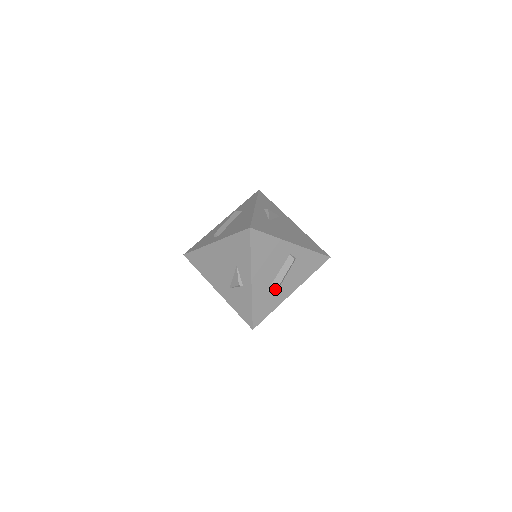
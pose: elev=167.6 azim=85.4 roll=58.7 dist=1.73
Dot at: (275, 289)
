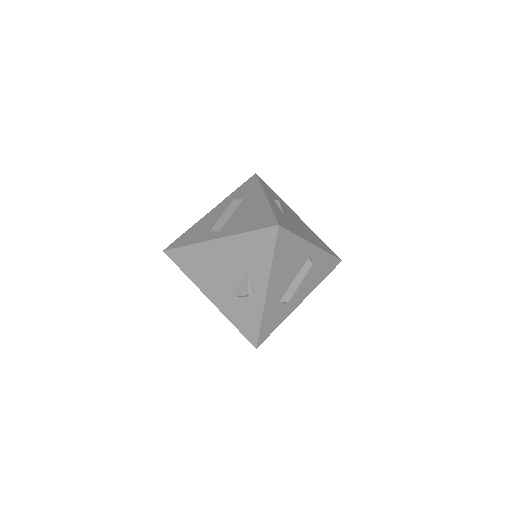
Dot at: (288, 300)
